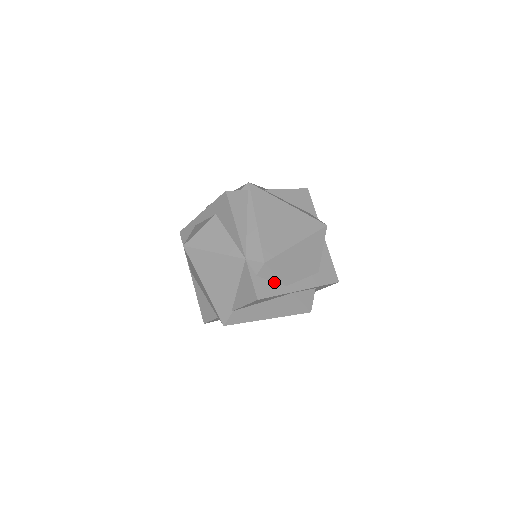
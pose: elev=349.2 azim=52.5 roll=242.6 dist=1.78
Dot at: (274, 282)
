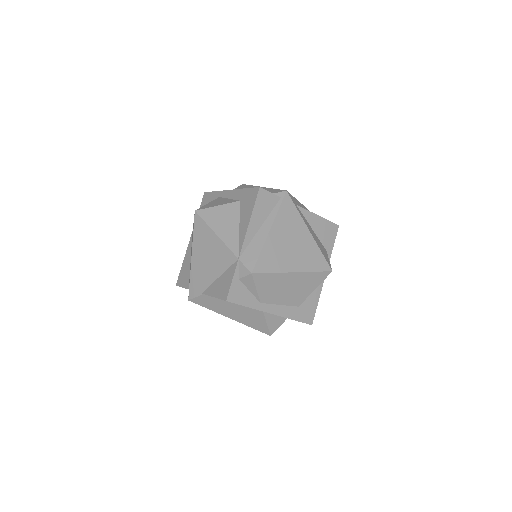
Dot at: (252, 293)
